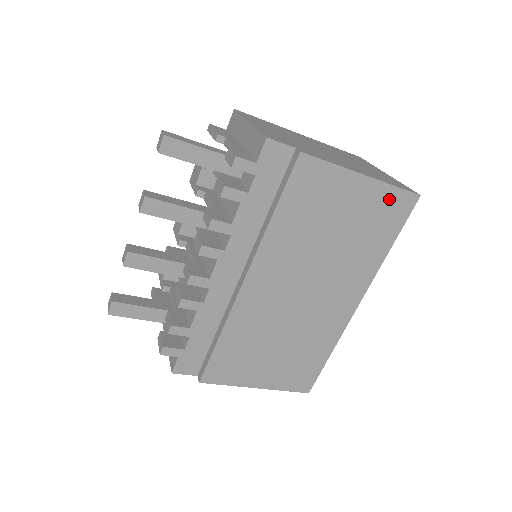
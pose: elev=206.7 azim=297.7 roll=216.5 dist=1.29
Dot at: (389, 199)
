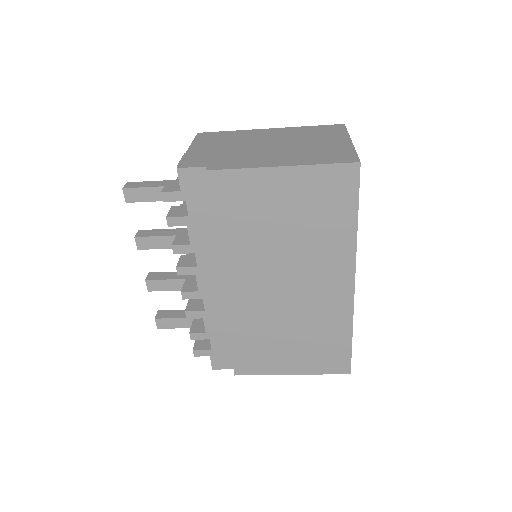
Dot at: (324, 178)
